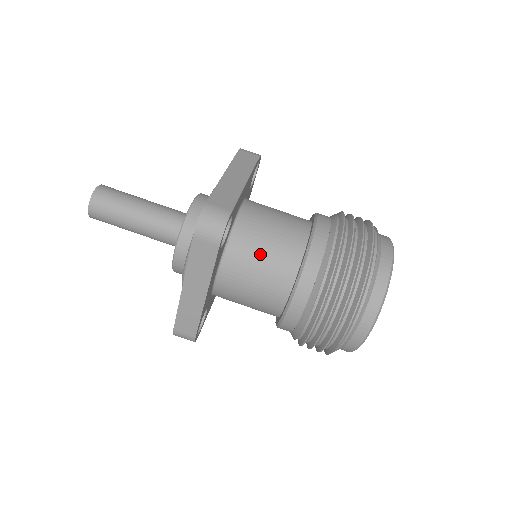
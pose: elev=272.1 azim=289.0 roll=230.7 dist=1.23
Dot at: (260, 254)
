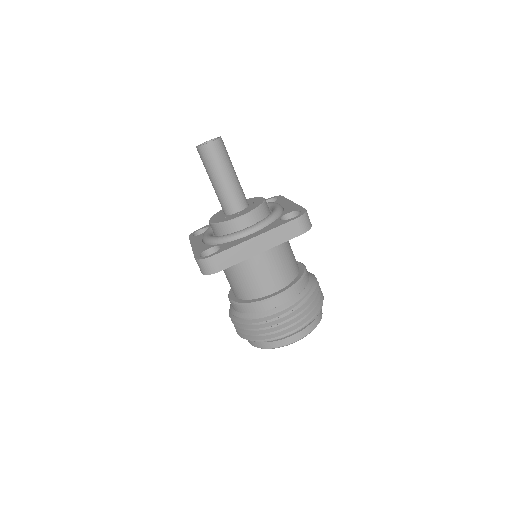
Dot at: (236, 277)
